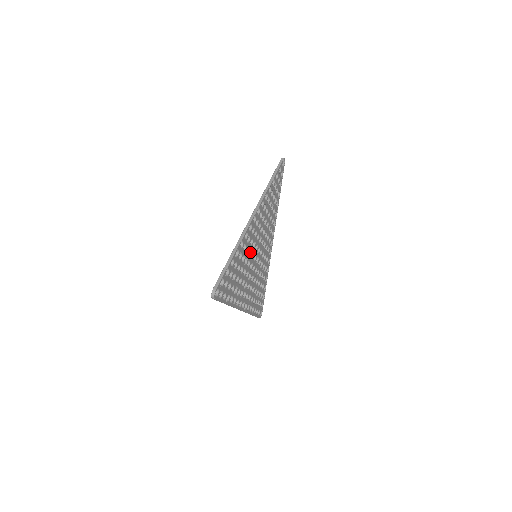
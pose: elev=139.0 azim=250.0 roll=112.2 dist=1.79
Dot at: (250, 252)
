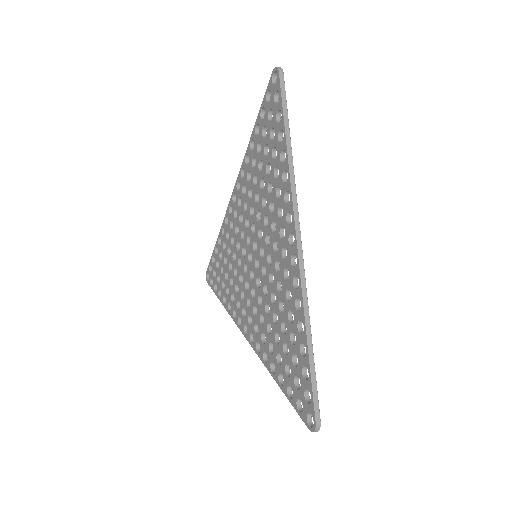
Dot at: (253, 216)
